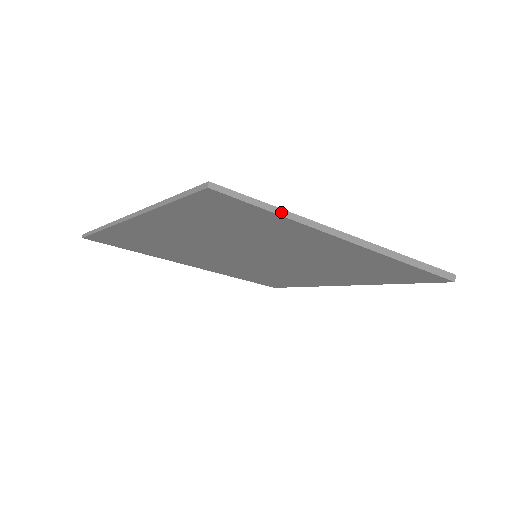
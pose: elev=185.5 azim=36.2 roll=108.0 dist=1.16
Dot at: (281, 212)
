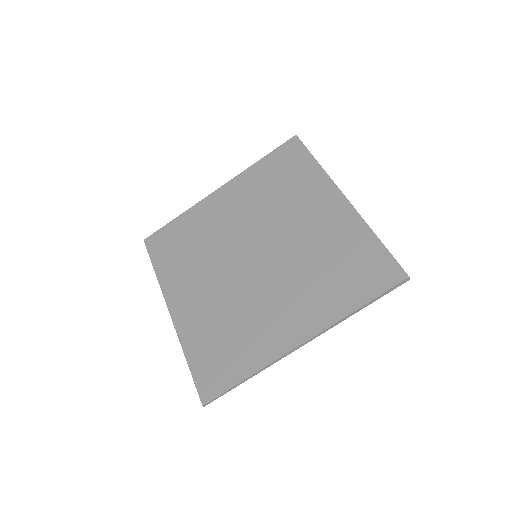
Dot at: (244, 381)
